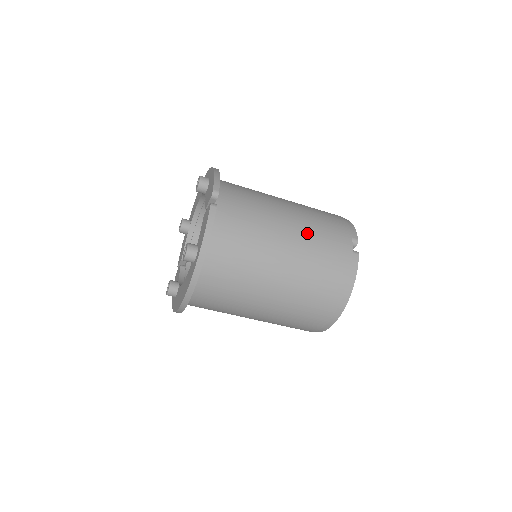
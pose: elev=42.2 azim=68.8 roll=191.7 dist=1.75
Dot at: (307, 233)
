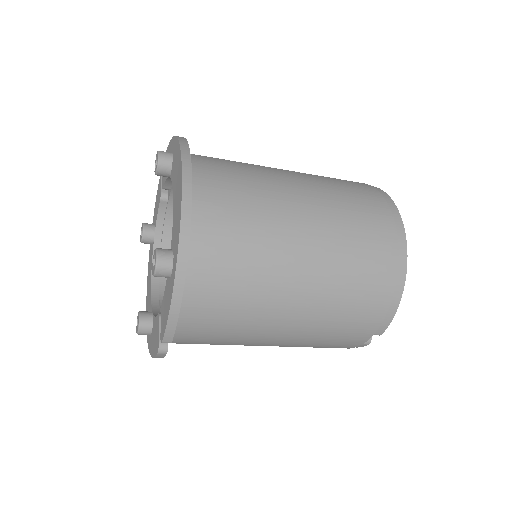
Dot at: (303, 340)
